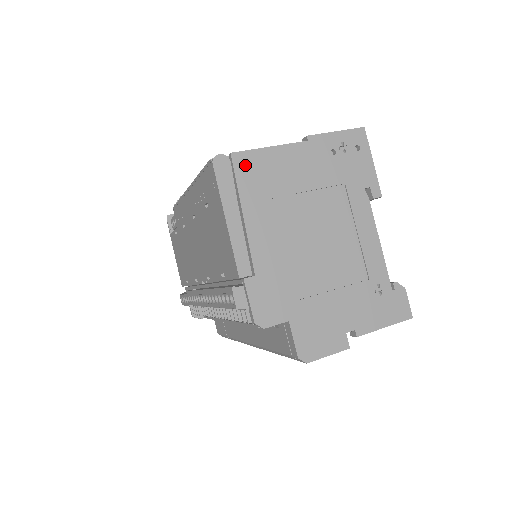
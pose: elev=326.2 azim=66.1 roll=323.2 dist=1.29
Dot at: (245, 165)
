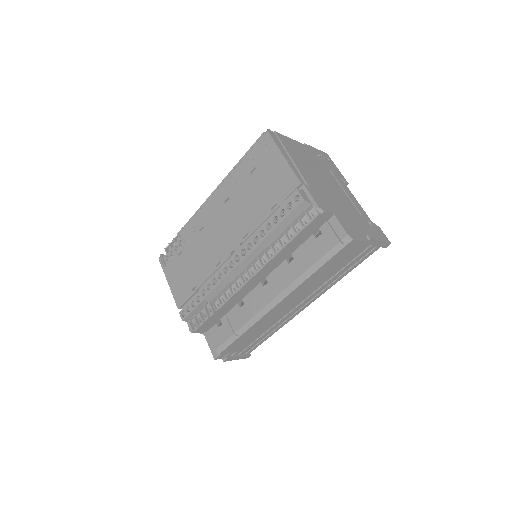
Dot at: (283, 139)
